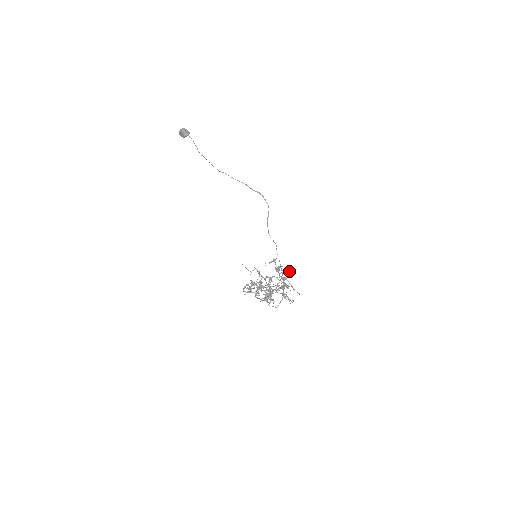
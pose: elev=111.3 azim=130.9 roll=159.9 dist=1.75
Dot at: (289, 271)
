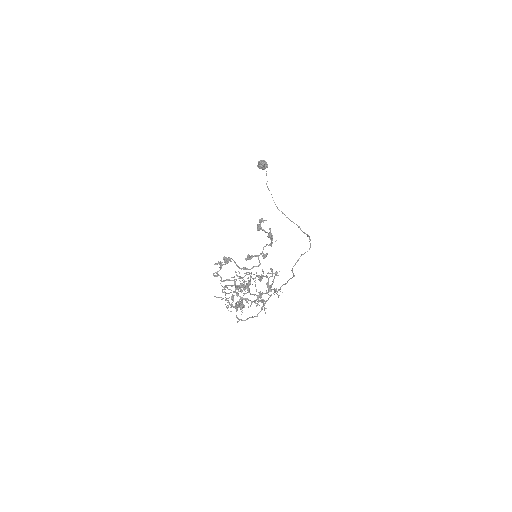
Dot at: occluded
